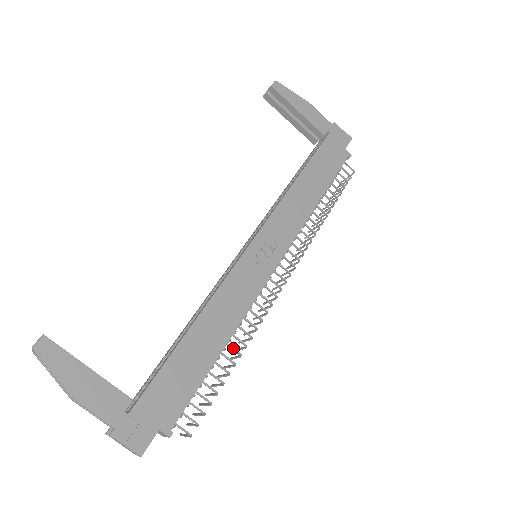
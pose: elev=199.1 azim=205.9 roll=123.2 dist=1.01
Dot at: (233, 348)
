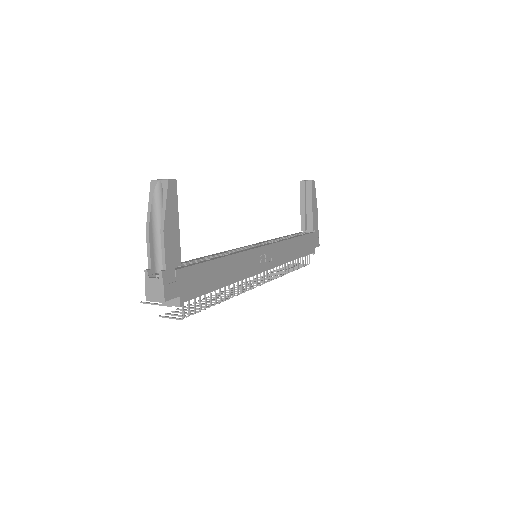
Dot at: occluded
